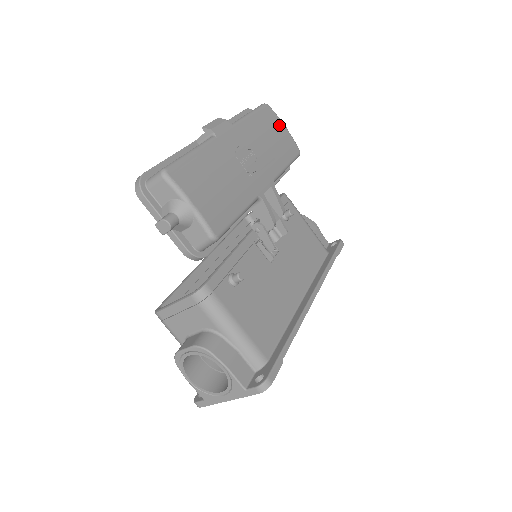
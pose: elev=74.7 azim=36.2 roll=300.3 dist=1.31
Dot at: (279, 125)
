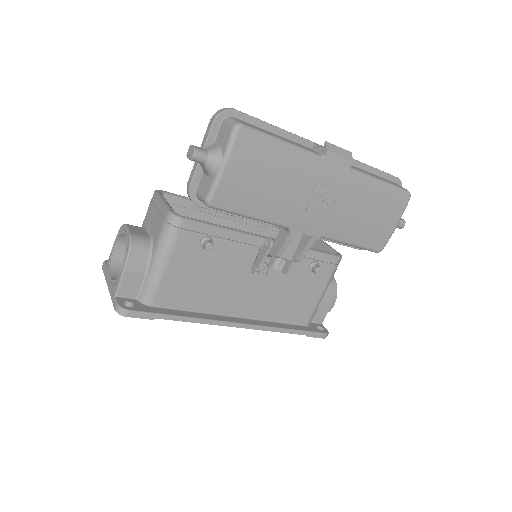
Dot at: (393, 217)
